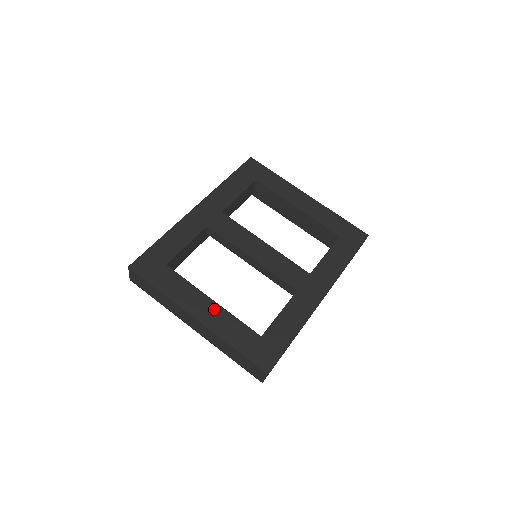
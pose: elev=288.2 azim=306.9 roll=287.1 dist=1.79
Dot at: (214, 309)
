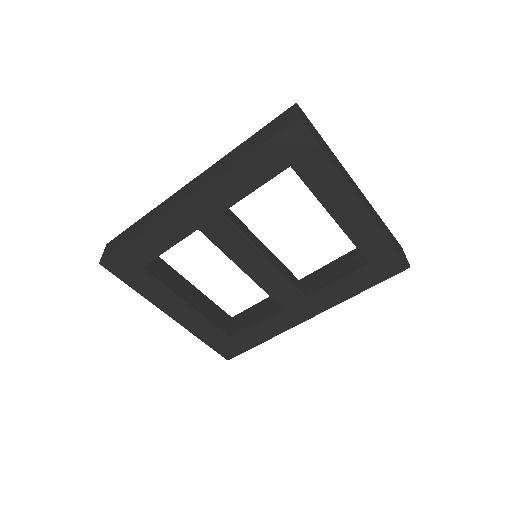
Dot at: (190, 313)
